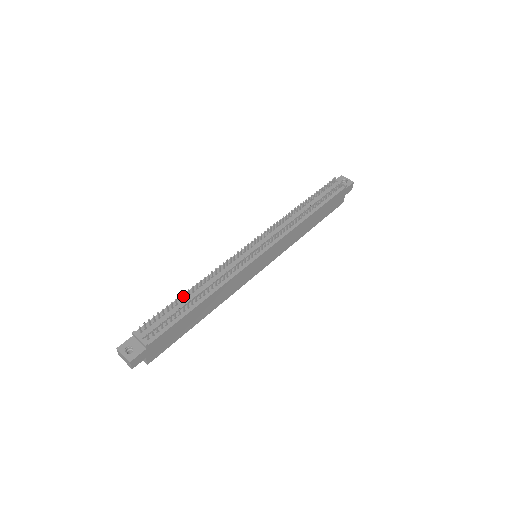
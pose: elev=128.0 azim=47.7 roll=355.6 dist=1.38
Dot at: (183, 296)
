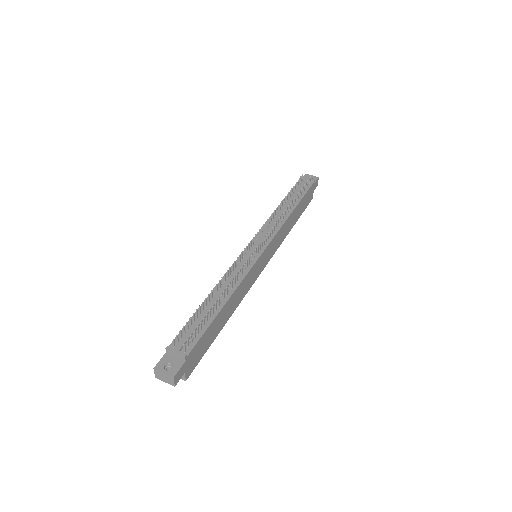
Dot at: occluded
